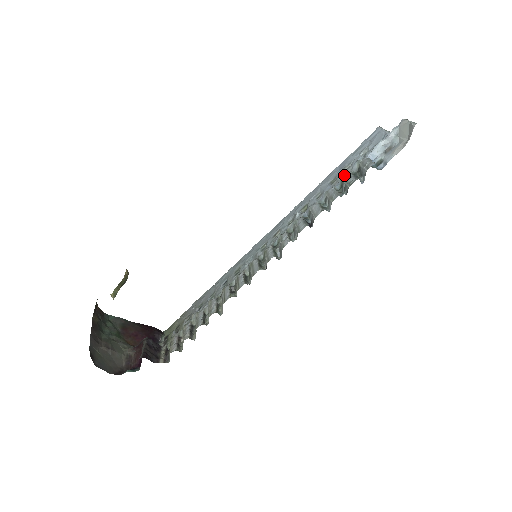
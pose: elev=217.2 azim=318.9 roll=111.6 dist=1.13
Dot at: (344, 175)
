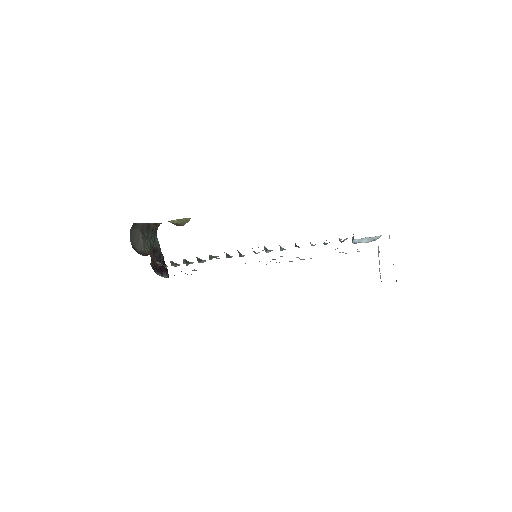
Dot at: occluded
